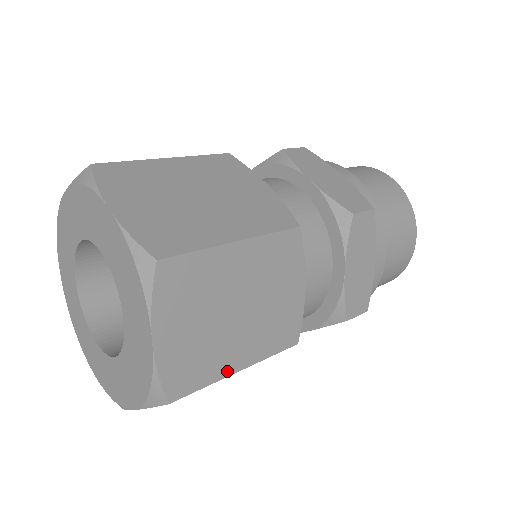
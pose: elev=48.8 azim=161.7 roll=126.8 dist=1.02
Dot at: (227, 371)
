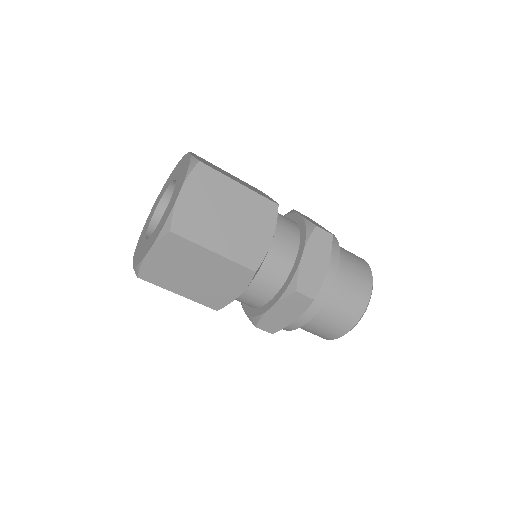
Dot at: (207, 245)
